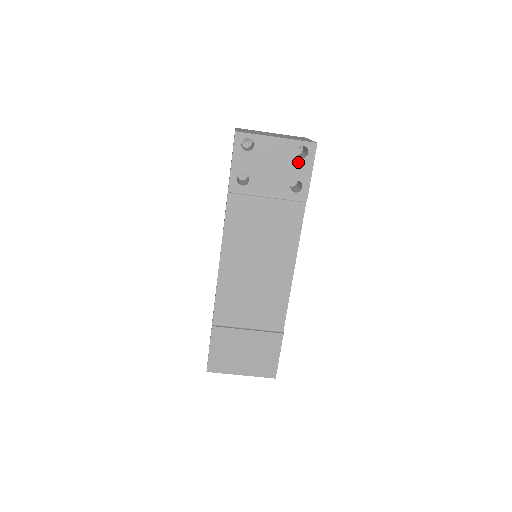
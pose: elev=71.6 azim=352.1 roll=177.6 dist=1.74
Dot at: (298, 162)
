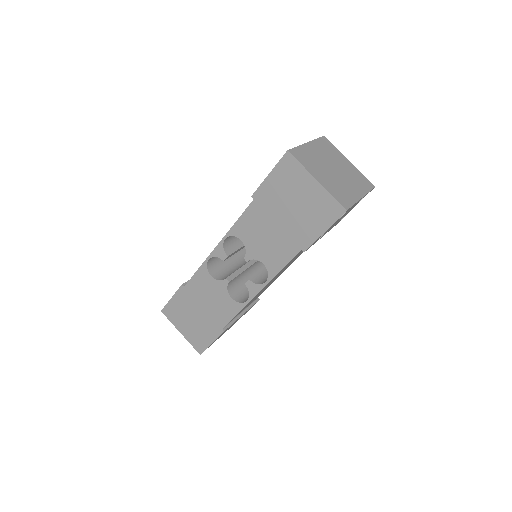
Dot at: occluded
